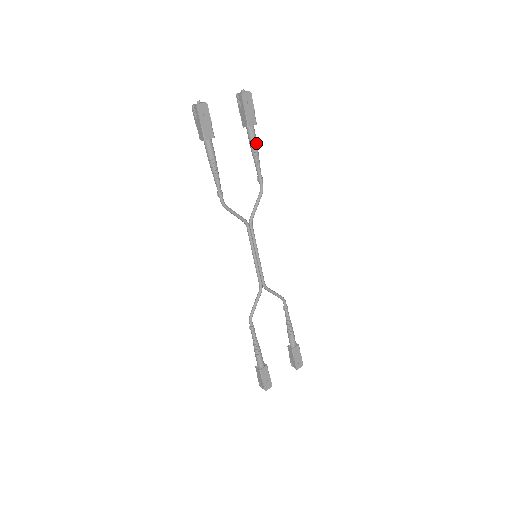
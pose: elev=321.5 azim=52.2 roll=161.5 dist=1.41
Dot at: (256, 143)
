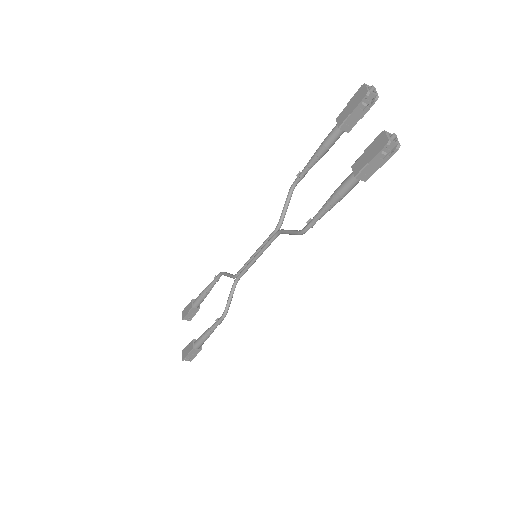
Dot at: (331, 144)
